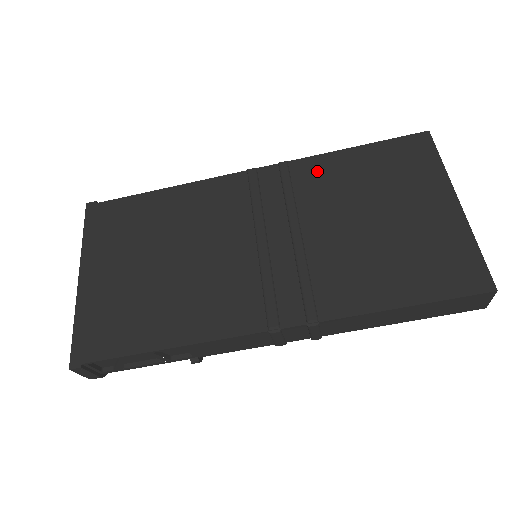
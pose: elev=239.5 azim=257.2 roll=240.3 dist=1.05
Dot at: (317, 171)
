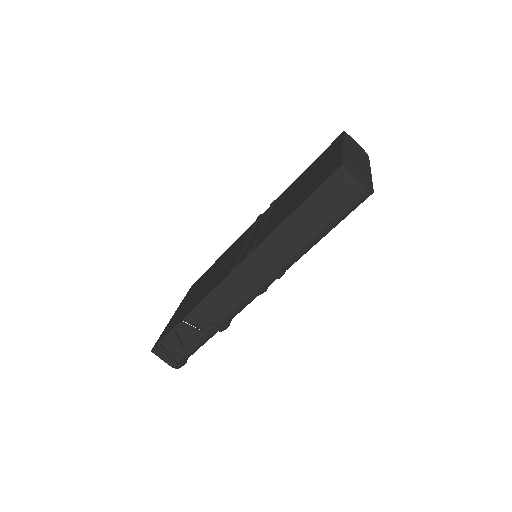
Dot at: (286, 192)
